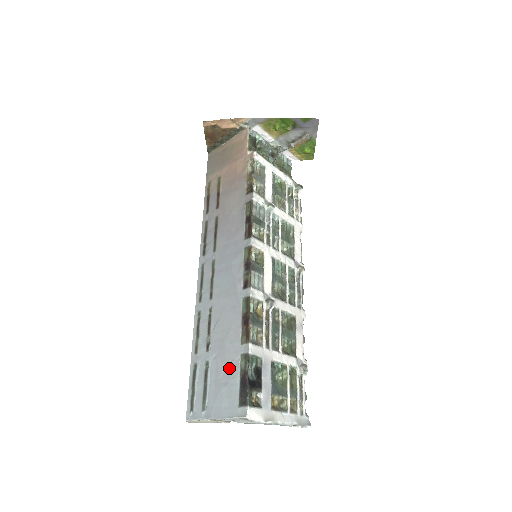
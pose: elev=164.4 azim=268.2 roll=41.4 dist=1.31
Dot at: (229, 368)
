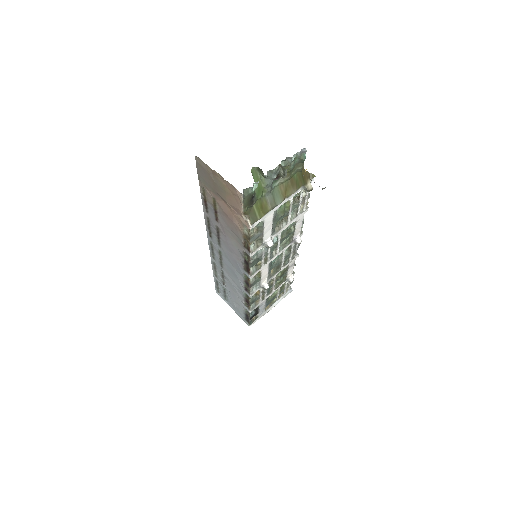
Dot at: (238, 305)
